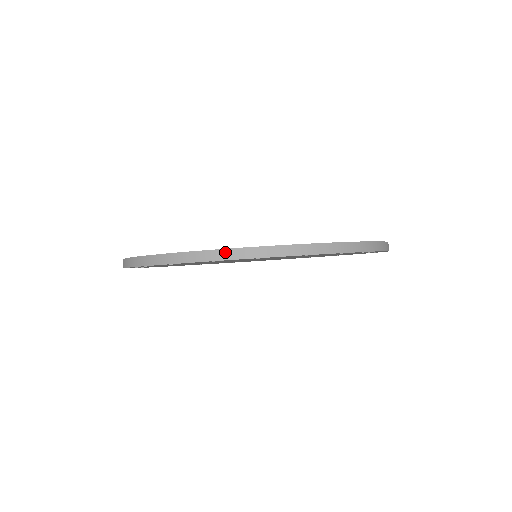
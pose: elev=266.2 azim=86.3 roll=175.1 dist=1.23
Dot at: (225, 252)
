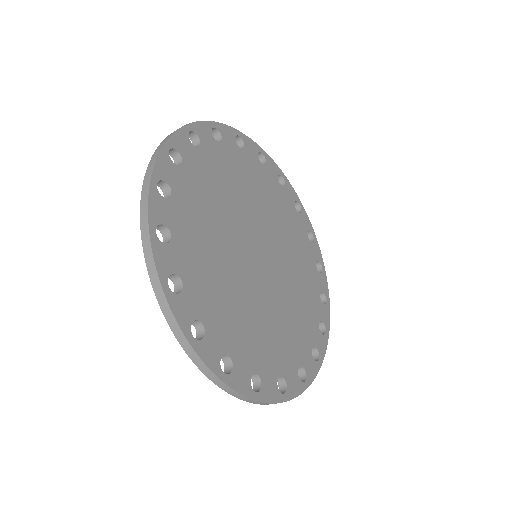
Dot at: (201, 363)
